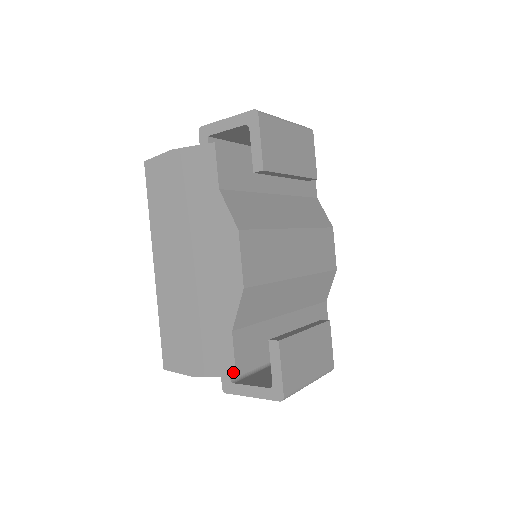
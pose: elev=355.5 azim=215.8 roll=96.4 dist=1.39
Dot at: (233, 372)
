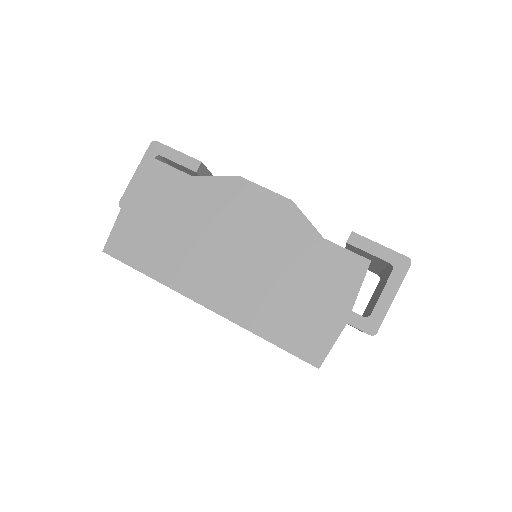
Dot at: (364, 261)
